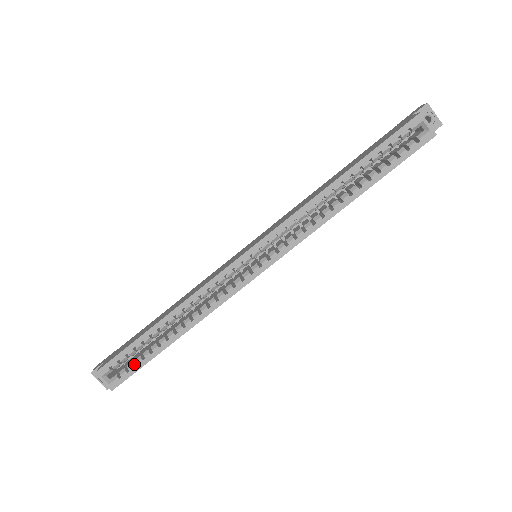
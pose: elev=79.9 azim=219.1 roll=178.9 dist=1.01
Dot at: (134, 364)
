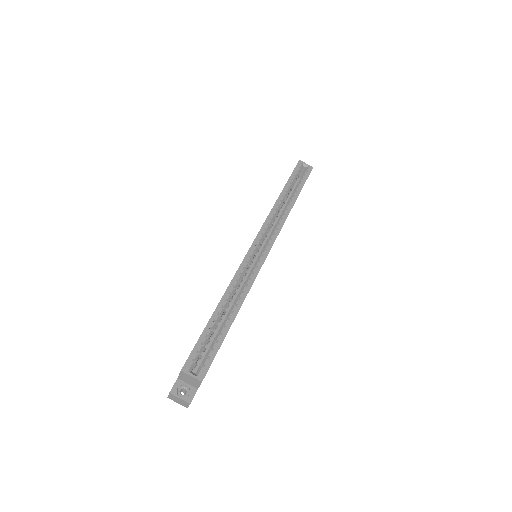
Dot at: (211, 351)
